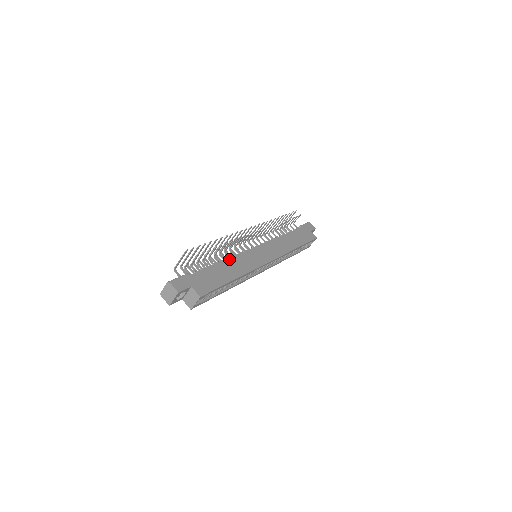
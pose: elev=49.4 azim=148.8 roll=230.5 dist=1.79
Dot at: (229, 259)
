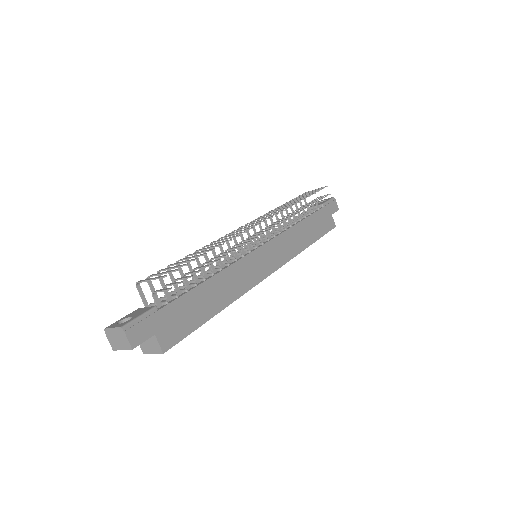
Dot at: (221, 273)
